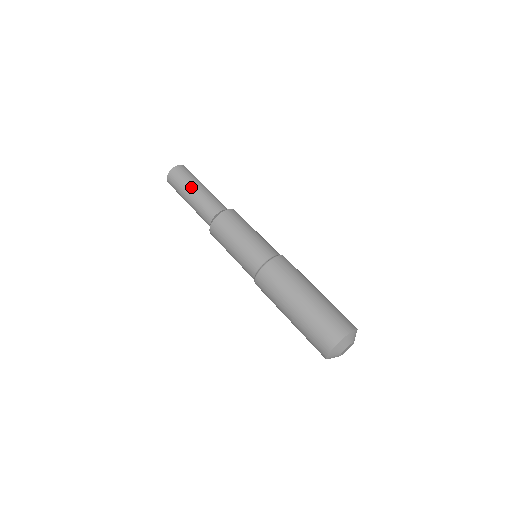
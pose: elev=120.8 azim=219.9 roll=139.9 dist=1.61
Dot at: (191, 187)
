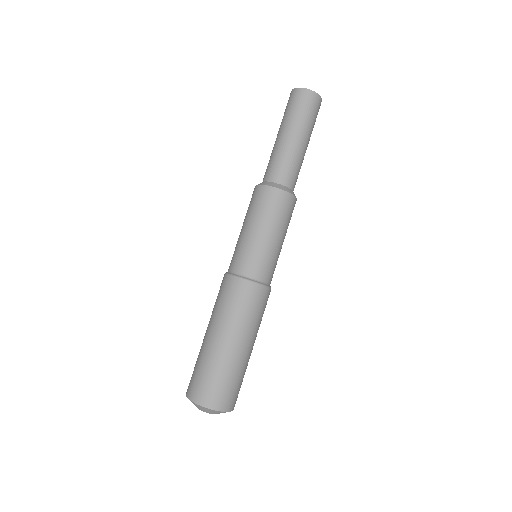
Dot at: (283, 128)
